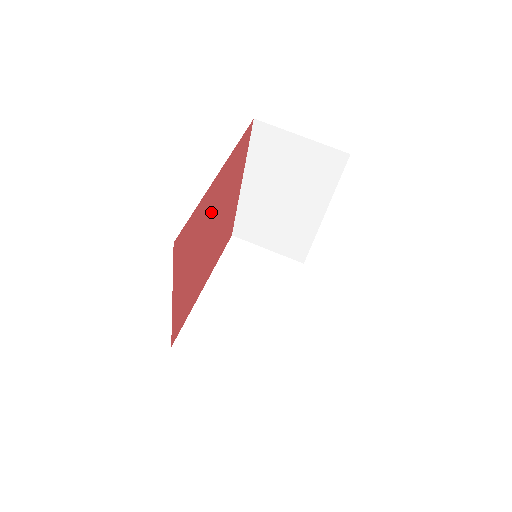
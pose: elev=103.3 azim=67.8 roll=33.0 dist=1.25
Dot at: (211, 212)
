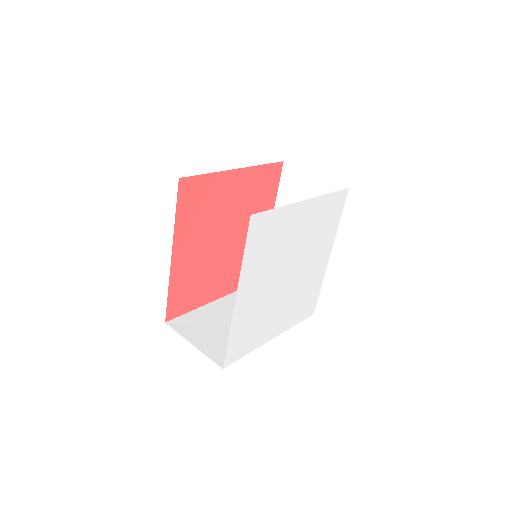
Dot at: (227, 205)
